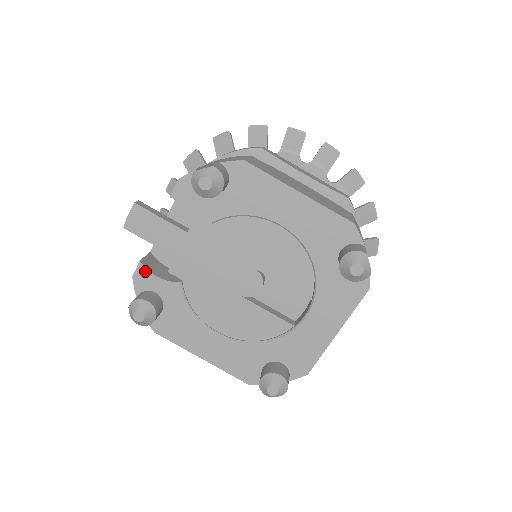
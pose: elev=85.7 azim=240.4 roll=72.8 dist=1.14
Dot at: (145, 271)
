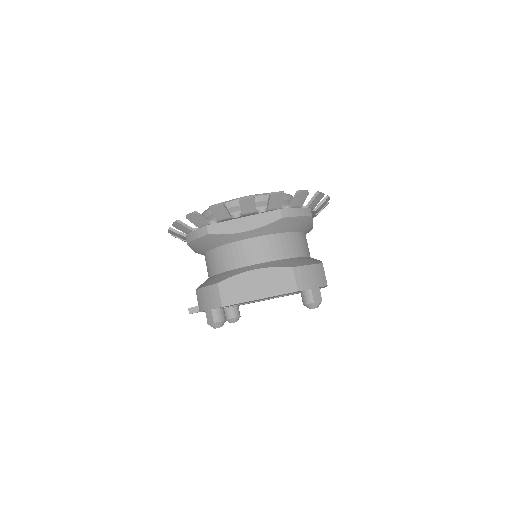
Dot at: occluded
